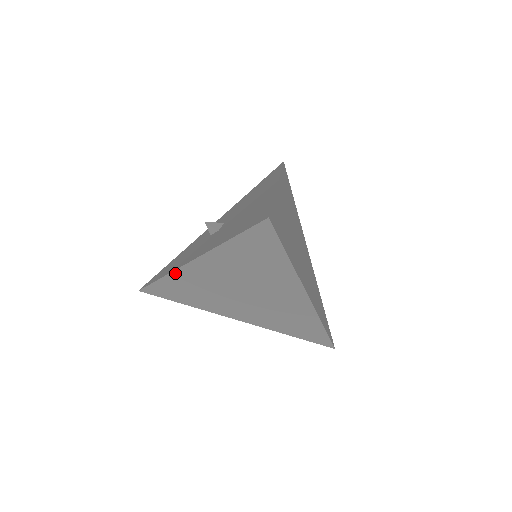
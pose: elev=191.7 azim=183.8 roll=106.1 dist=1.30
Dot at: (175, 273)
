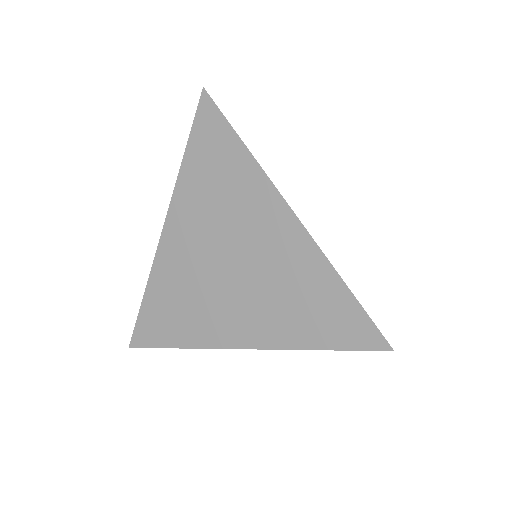
Dot at: (206, 346)
